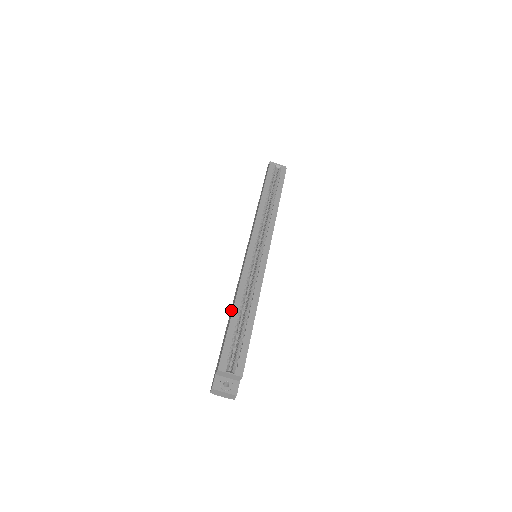
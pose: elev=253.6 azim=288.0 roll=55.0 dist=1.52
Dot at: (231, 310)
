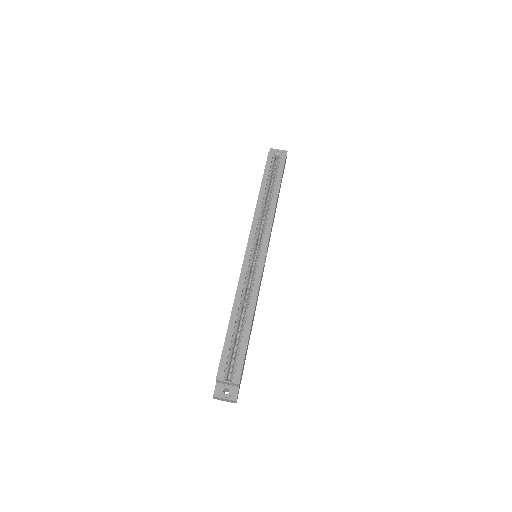
Dot at: occluded
